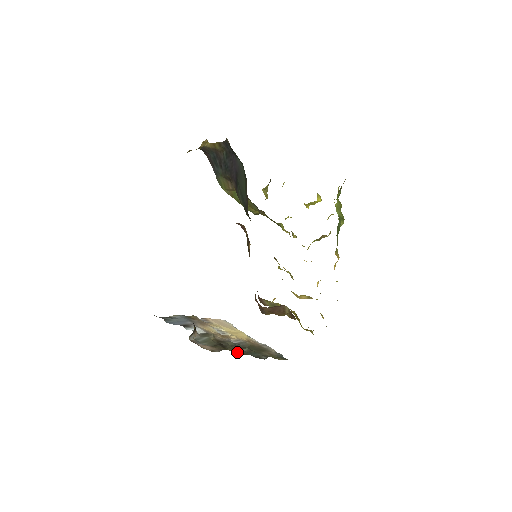
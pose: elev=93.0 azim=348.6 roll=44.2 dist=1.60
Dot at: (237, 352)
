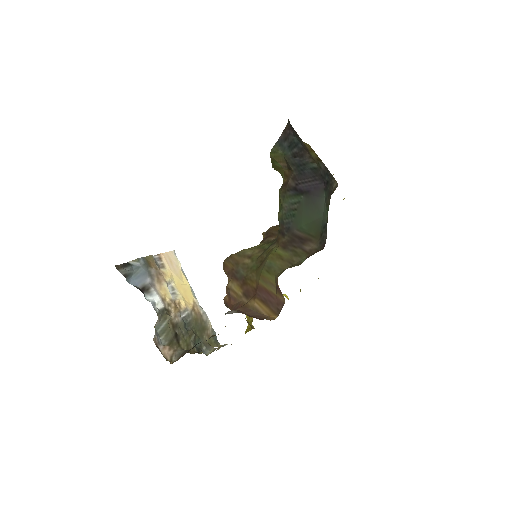
Dot at: (187, 349)
